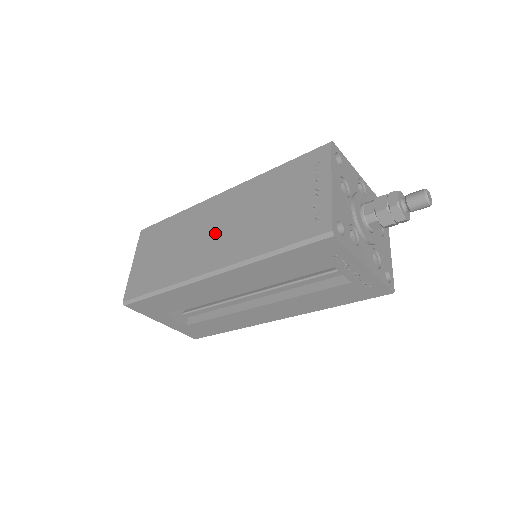
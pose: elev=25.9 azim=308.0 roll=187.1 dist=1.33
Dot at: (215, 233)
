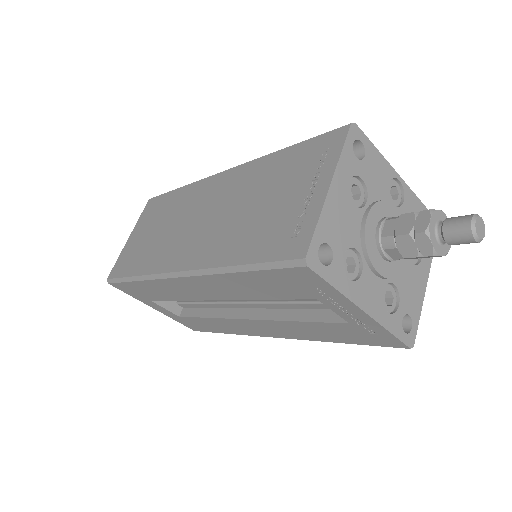
Dot at: (199, 222)
